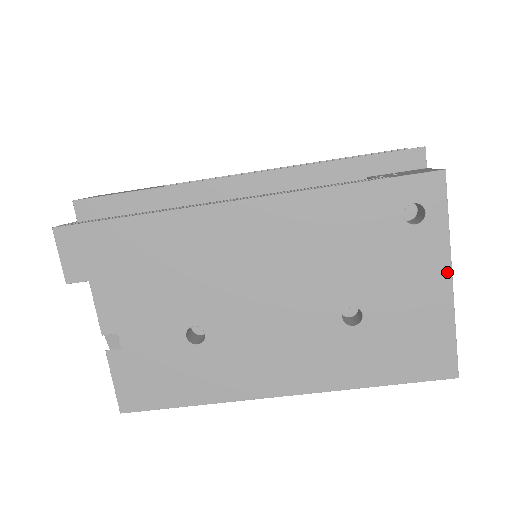
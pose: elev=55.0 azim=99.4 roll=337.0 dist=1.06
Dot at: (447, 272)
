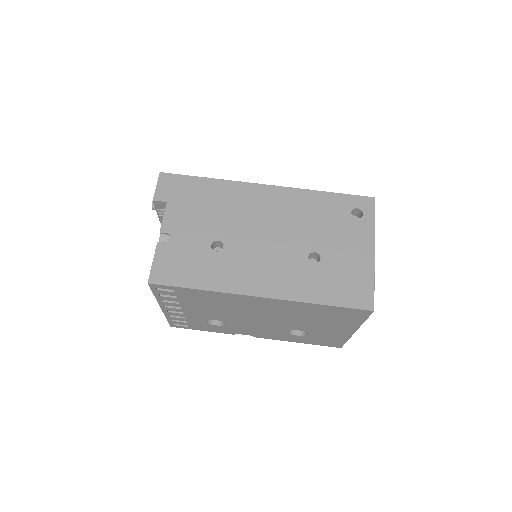
Dot at: (372, 246)
